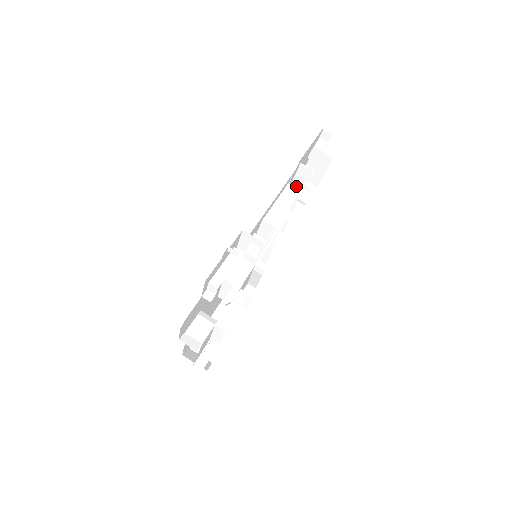
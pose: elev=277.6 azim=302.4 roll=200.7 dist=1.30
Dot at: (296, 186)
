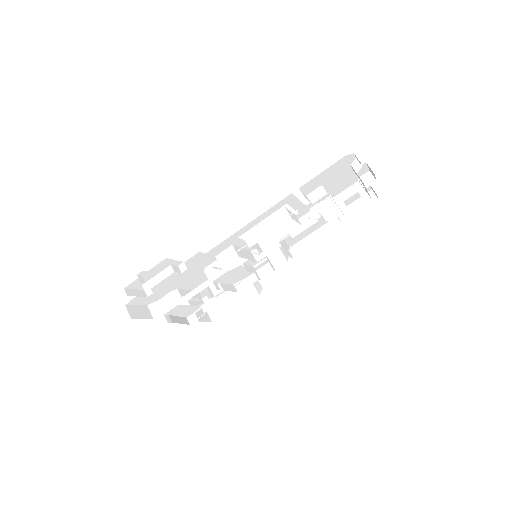
Dot at: occluded
